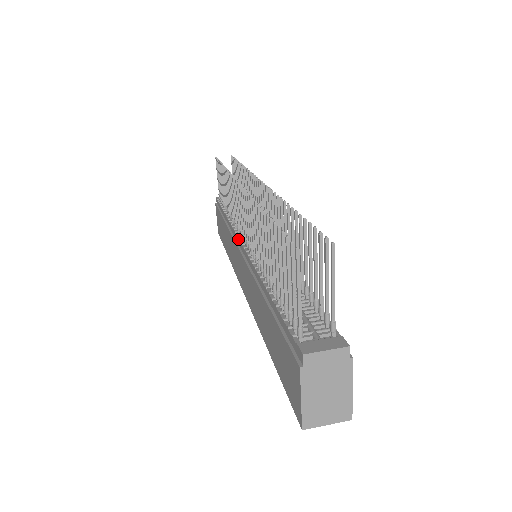
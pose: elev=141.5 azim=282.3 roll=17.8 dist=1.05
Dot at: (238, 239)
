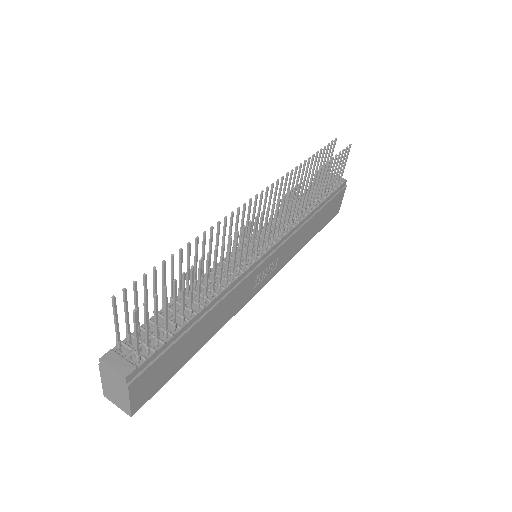
Dot at: occluded
